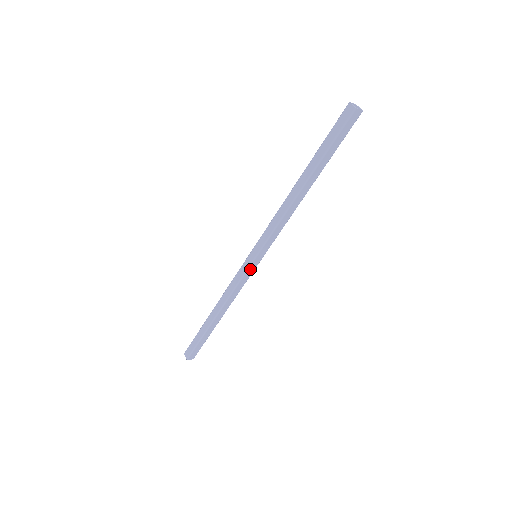
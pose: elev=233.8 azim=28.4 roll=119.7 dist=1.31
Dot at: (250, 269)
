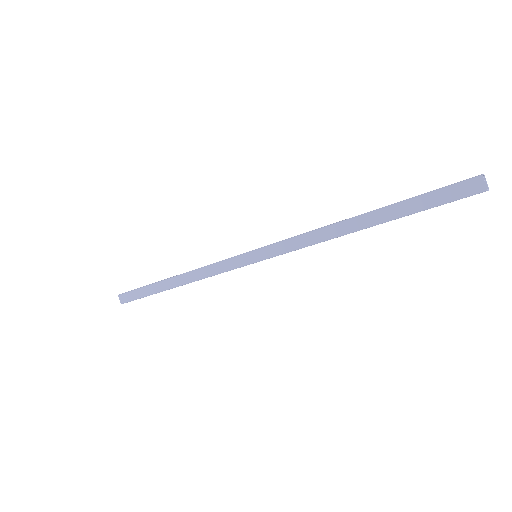
Dot at: (243, 266)
